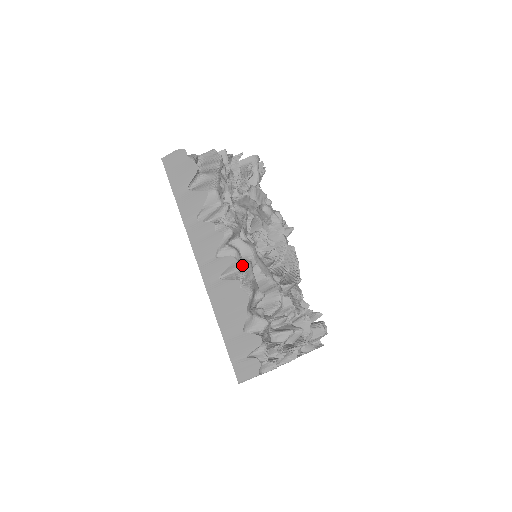
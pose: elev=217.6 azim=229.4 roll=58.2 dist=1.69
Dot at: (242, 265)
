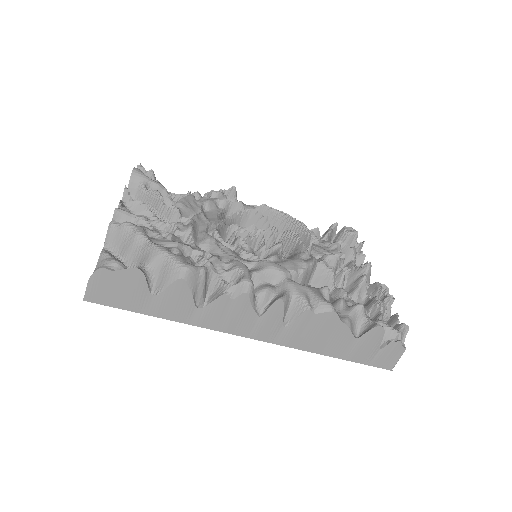
Dot at: (290, 294)
